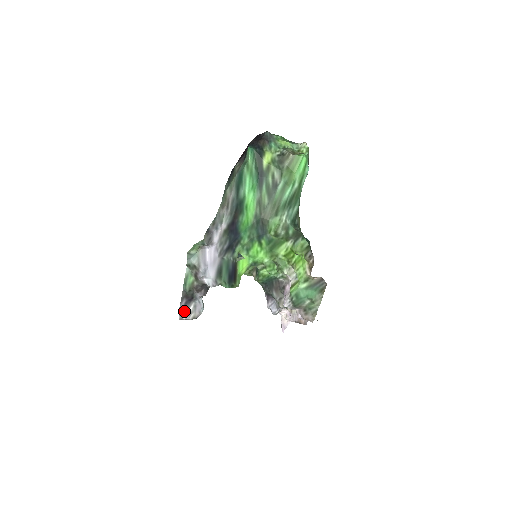
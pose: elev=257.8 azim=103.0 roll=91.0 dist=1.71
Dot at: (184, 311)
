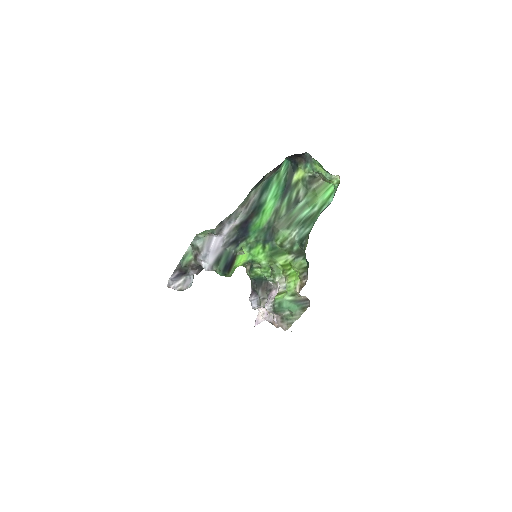
Dot at: (174, 281)
